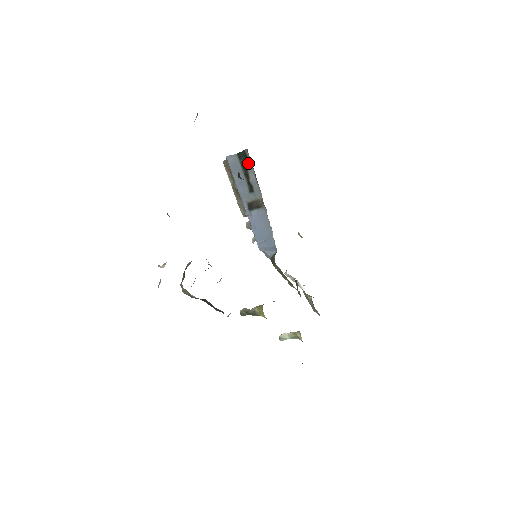
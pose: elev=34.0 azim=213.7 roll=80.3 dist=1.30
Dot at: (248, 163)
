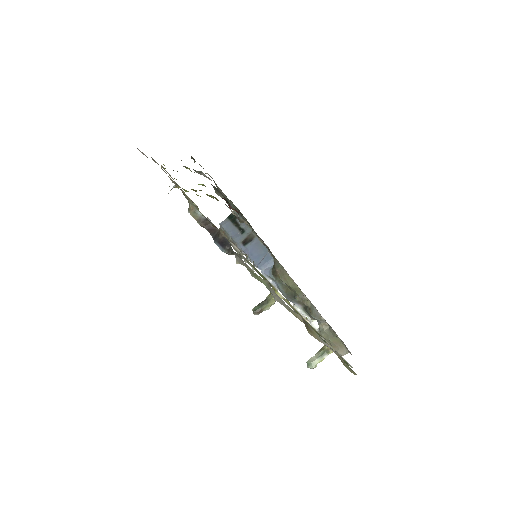
Dot at: occluded
